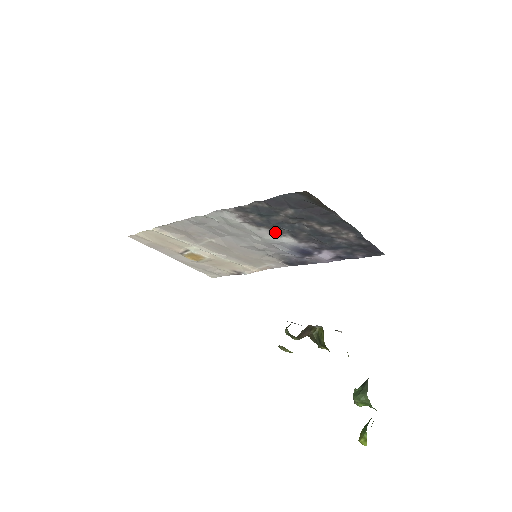
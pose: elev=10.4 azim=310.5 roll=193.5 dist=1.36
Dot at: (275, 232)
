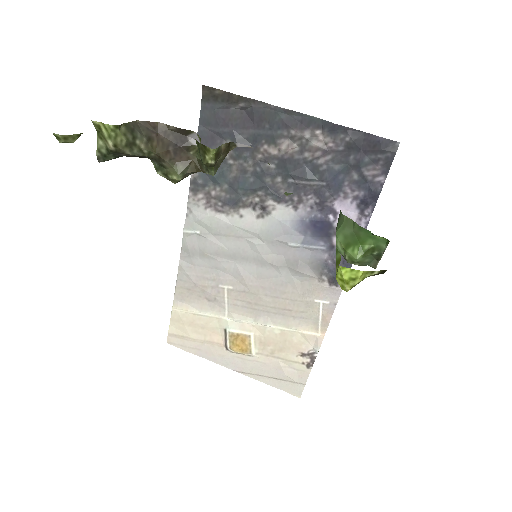
Dot at: (258, 209)
